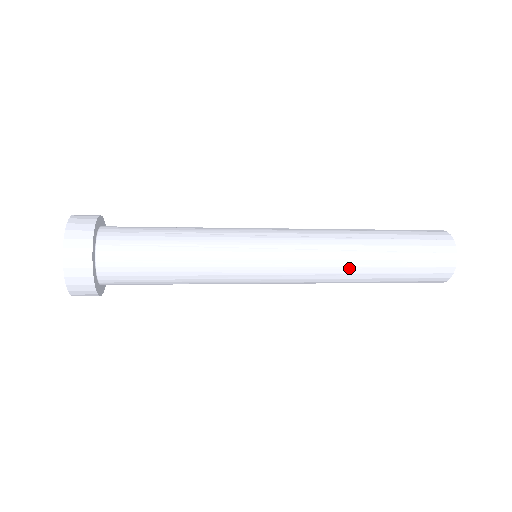
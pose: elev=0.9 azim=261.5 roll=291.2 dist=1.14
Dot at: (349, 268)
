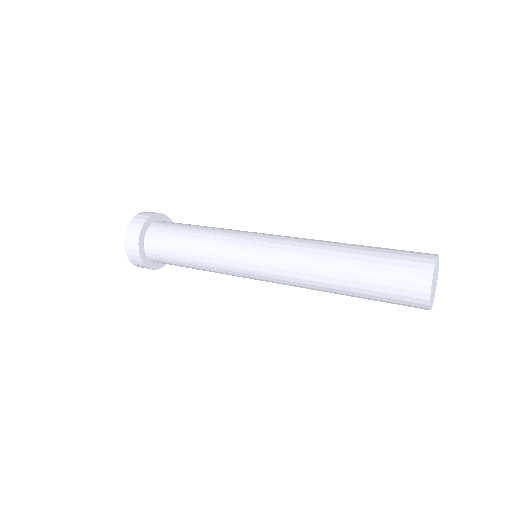
Dot at: (320, 290)
